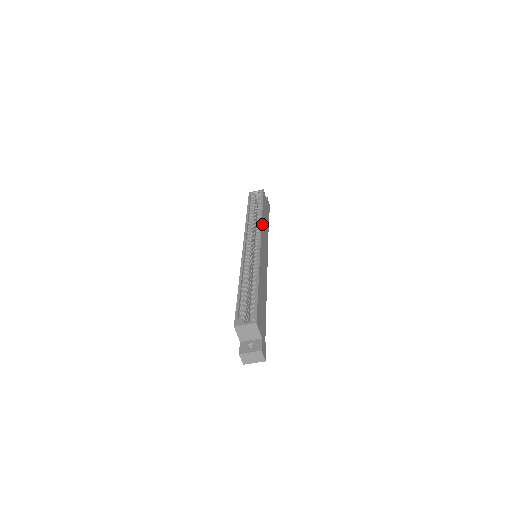
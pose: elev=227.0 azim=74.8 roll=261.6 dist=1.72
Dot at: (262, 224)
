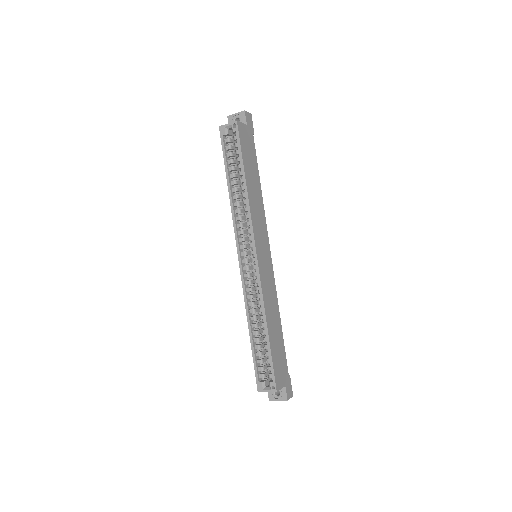
Dot at: (251, 212)
